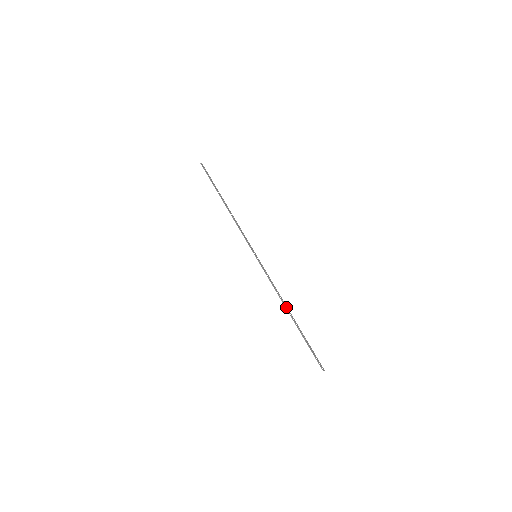
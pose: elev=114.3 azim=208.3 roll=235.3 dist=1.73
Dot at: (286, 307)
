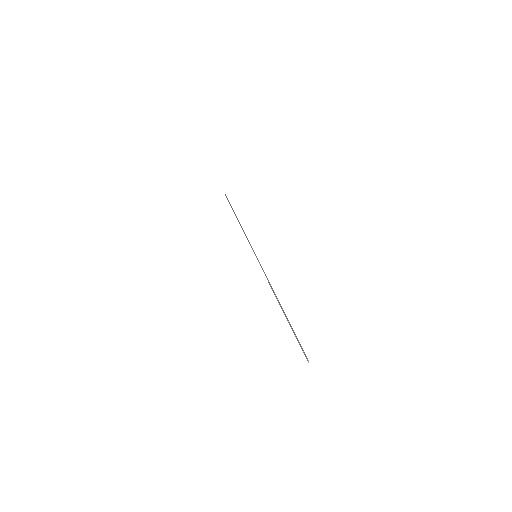
Dot at: occluded
